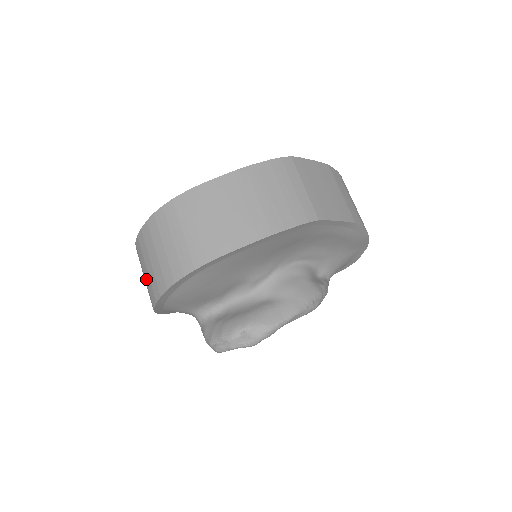
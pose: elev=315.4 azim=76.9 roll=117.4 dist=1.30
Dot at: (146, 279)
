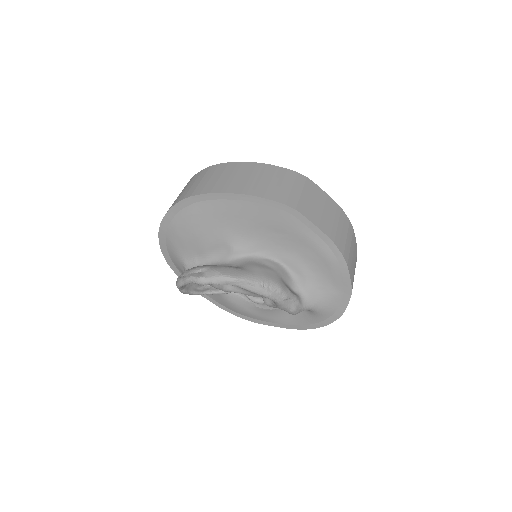
Dot at: occluded
